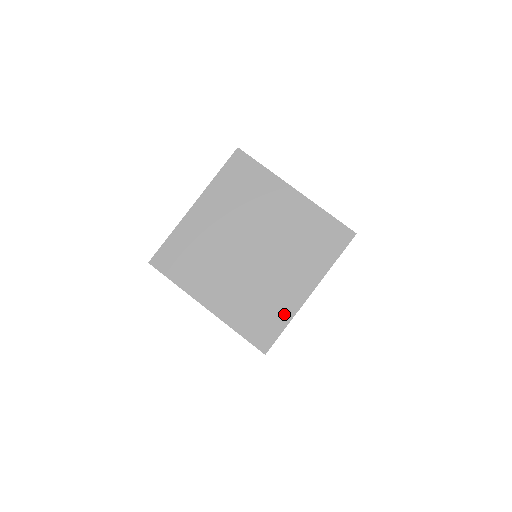
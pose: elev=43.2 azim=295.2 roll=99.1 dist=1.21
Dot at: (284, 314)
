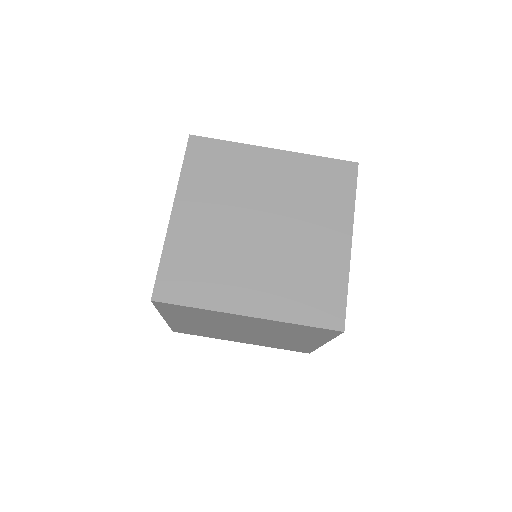
Dot at: (308, 347)
